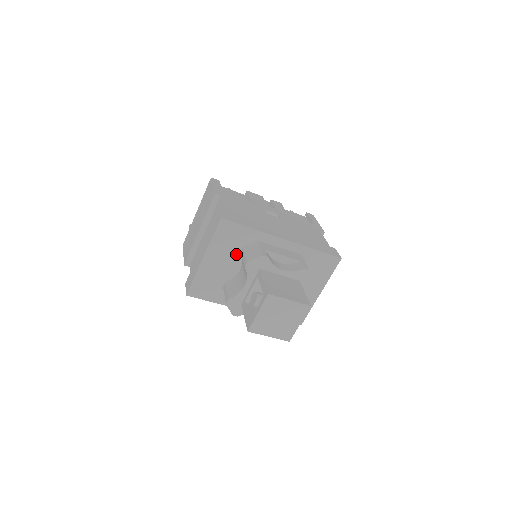
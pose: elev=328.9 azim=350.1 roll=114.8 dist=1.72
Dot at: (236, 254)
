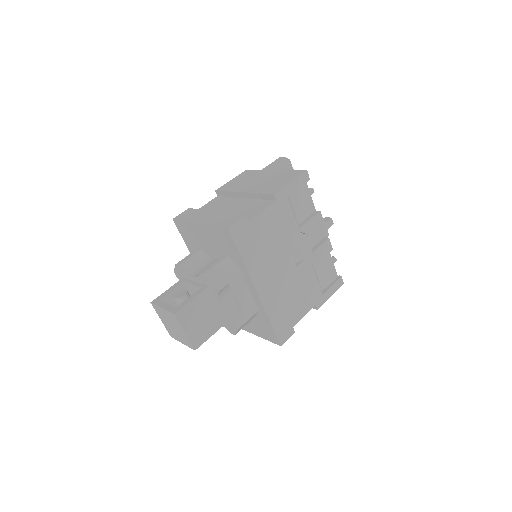
Dot at: (220, 252)
